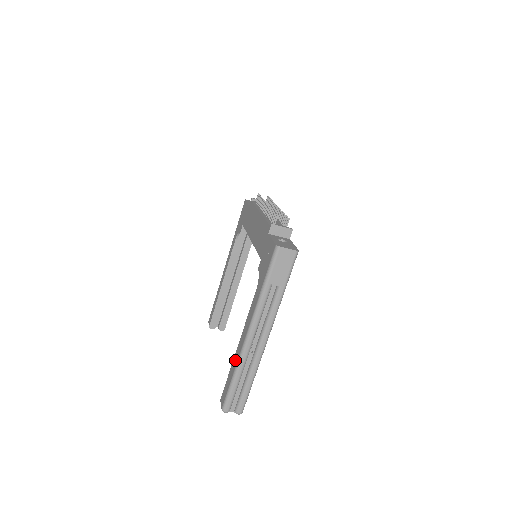
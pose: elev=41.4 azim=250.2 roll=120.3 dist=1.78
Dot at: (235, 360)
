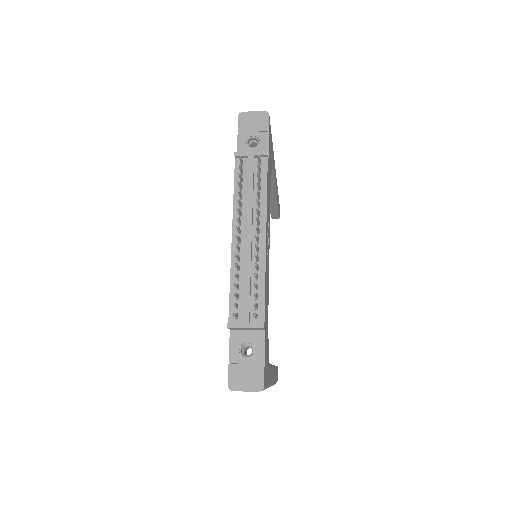
Dot at: occluded
